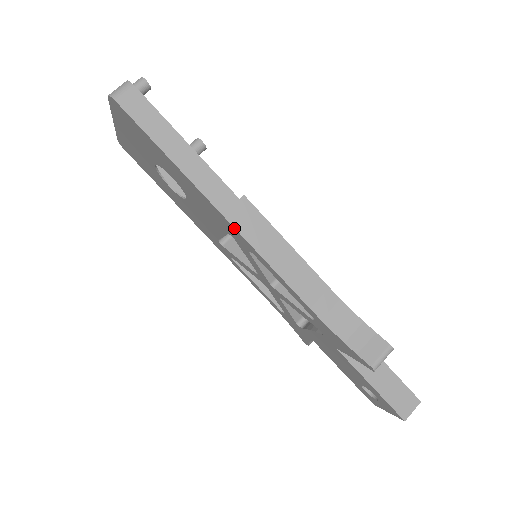
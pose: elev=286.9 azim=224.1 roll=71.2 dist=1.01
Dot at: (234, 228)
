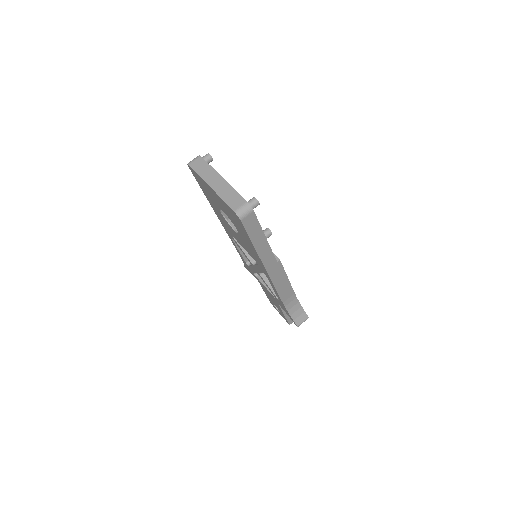
Dot at: (268, 275)
